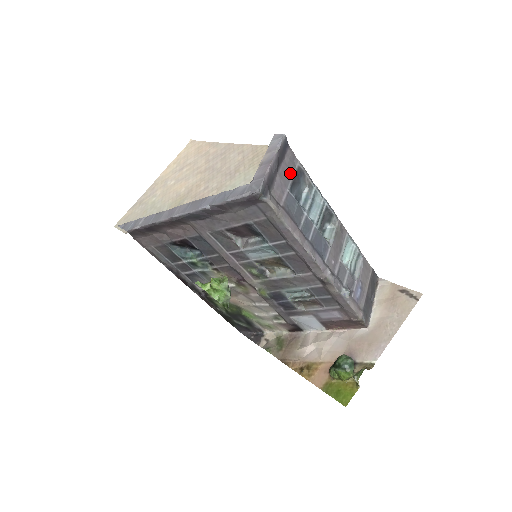
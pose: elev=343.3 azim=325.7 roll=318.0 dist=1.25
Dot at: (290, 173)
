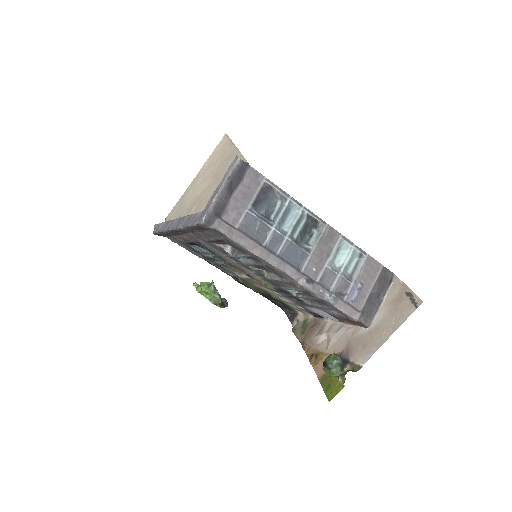
Dot at: (251, 193)
